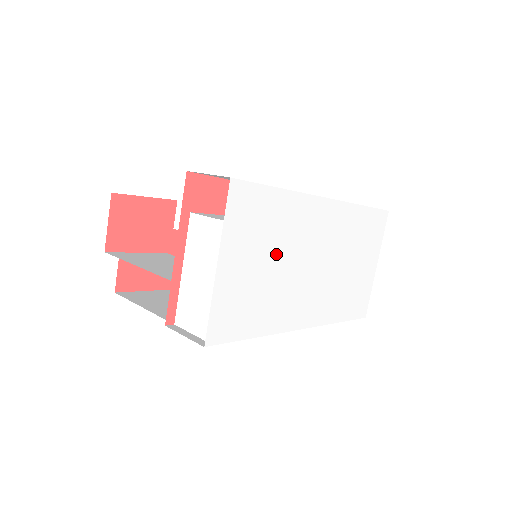
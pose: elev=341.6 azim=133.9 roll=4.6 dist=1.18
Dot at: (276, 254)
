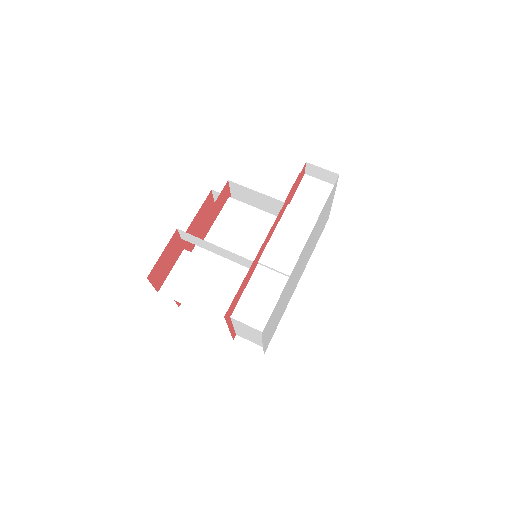
Dot at: (283, 301)
